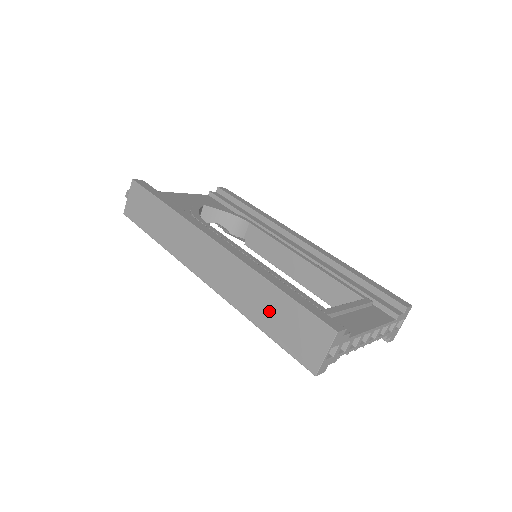
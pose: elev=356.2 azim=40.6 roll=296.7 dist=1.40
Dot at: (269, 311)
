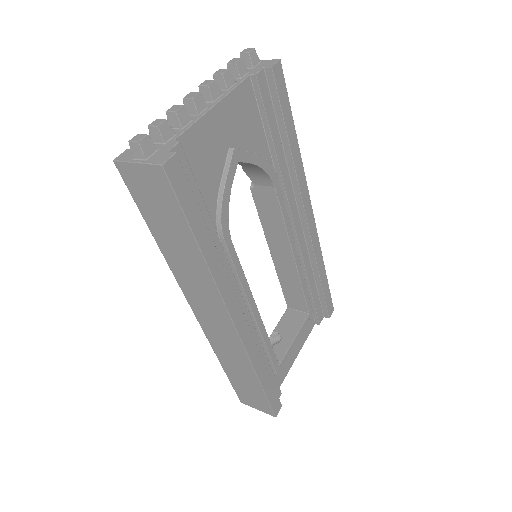
Dot at: (240, 376)
